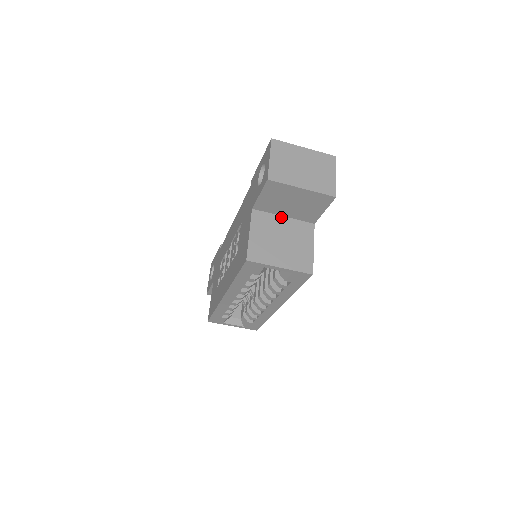
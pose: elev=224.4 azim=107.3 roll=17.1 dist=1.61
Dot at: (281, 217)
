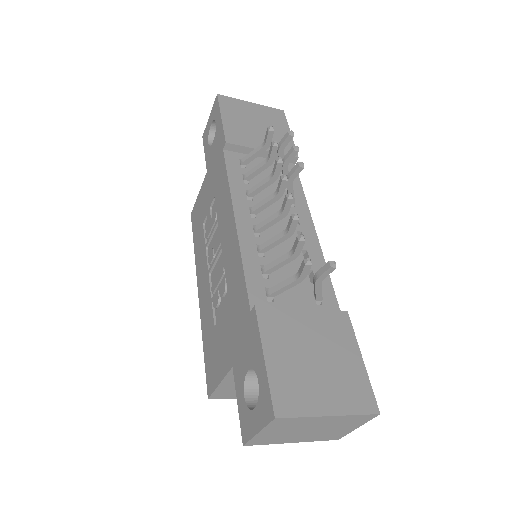
Dot at: occluded
